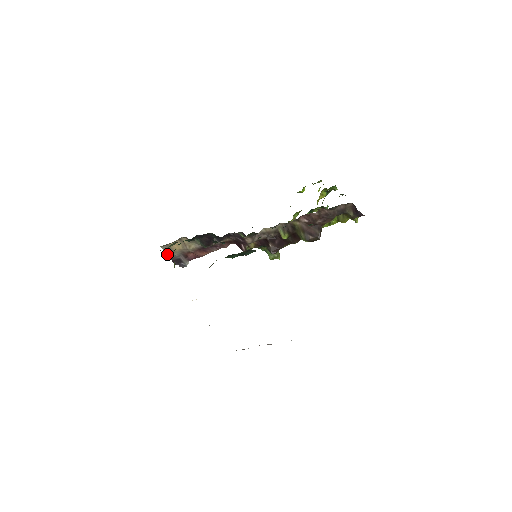
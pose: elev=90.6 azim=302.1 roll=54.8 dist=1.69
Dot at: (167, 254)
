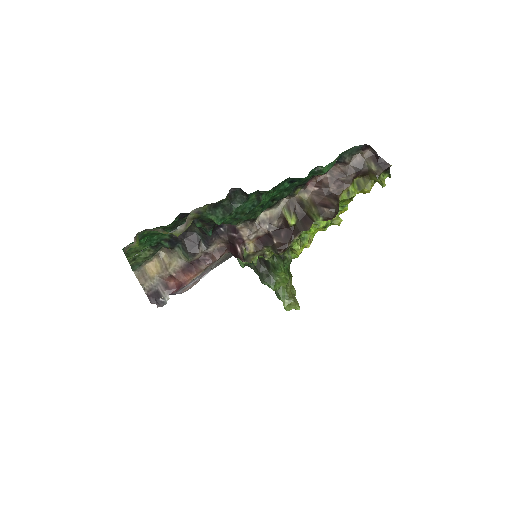
Dot at: (141, 284)
